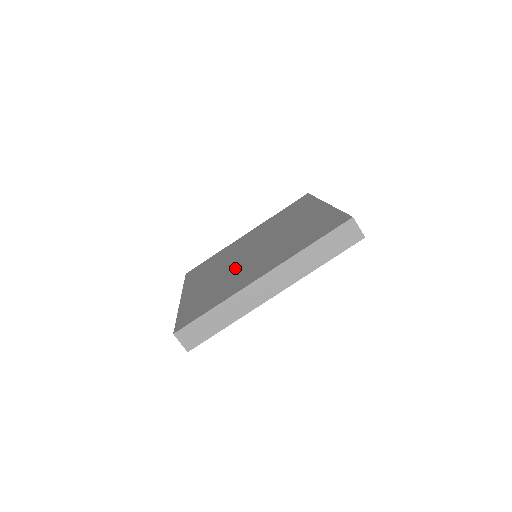
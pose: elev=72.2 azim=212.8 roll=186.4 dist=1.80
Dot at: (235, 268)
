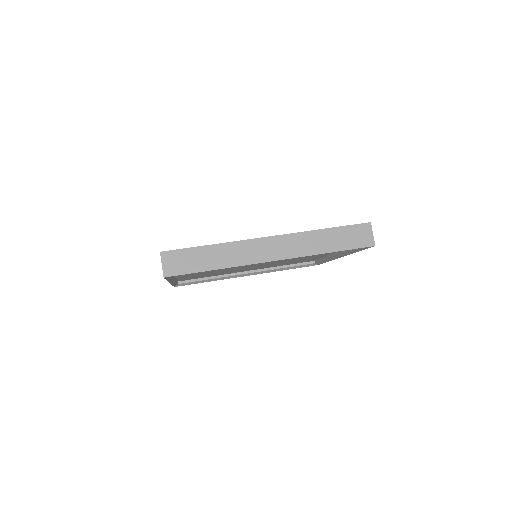
Dot at: occluded
